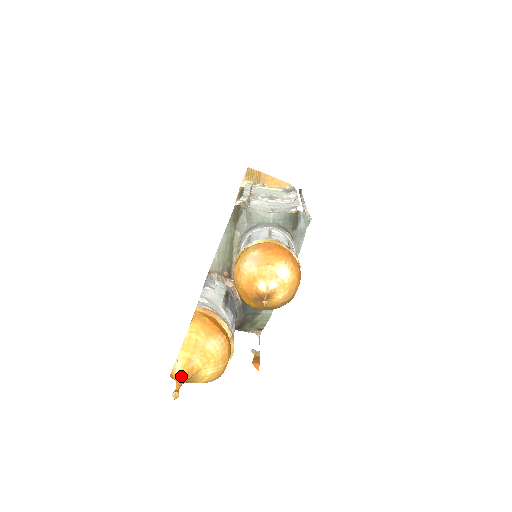
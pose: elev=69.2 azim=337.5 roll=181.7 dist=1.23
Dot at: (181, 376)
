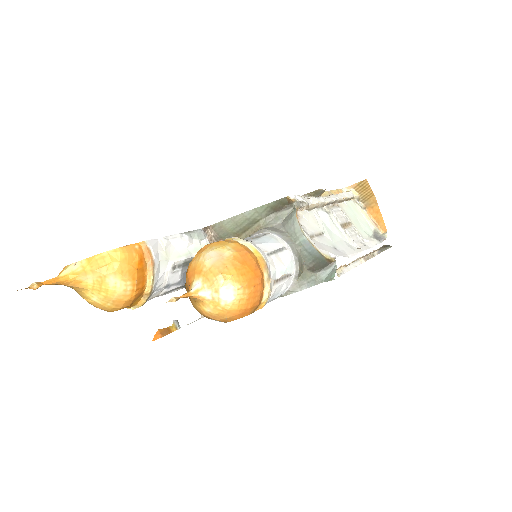
Dot at: (62, 277)
